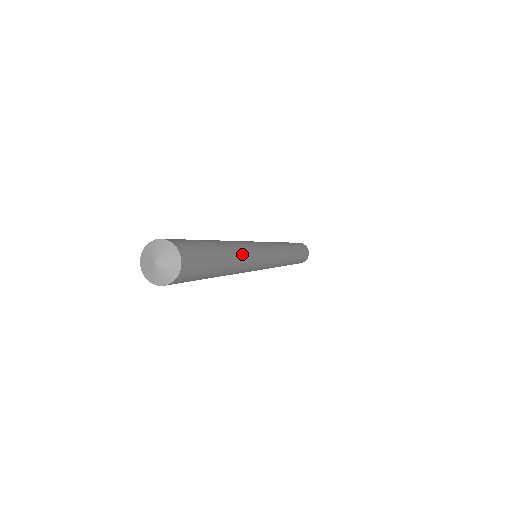
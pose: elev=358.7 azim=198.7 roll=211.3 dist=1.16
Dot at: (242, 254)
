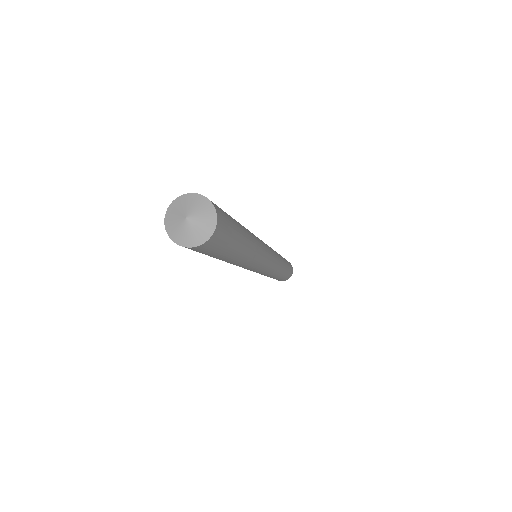
Dot at: (255, 250)
